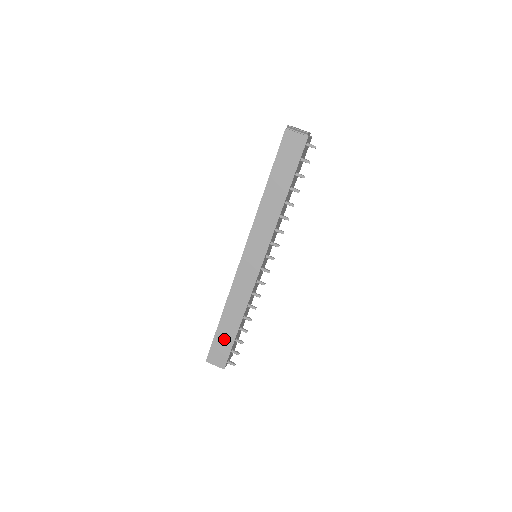
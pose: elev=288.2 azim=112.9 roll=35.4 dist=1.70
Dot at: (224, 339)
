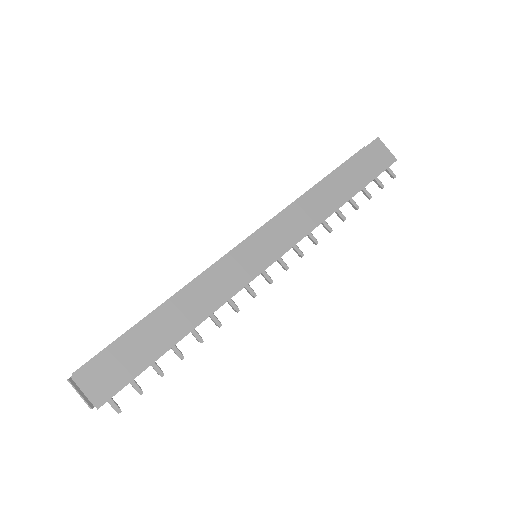
Dot at: (139, 349)
